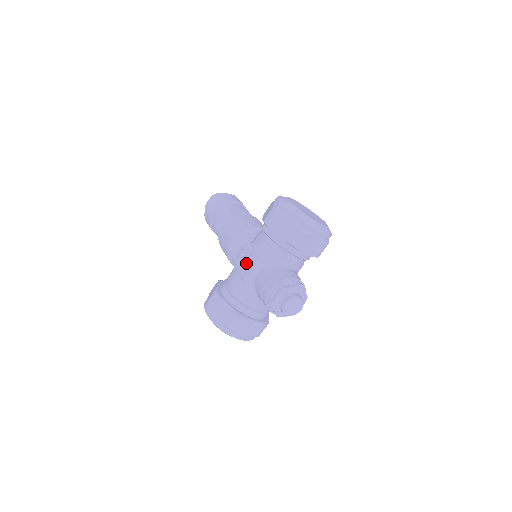
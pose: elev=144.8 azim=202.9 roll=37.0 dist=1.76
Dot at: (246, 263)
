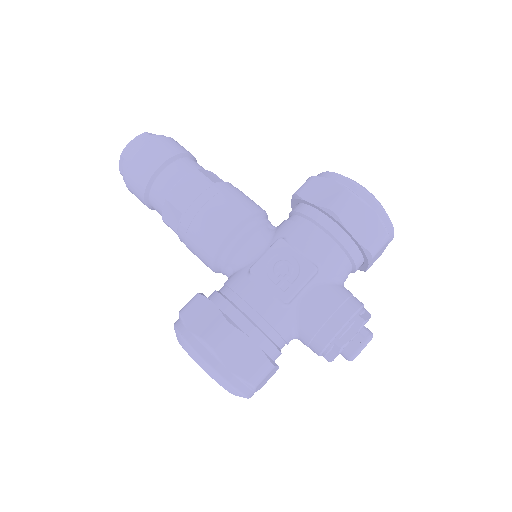
Dot at: (287, 273)
